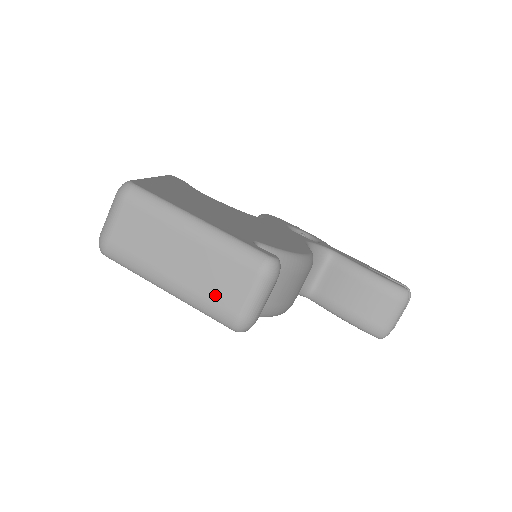
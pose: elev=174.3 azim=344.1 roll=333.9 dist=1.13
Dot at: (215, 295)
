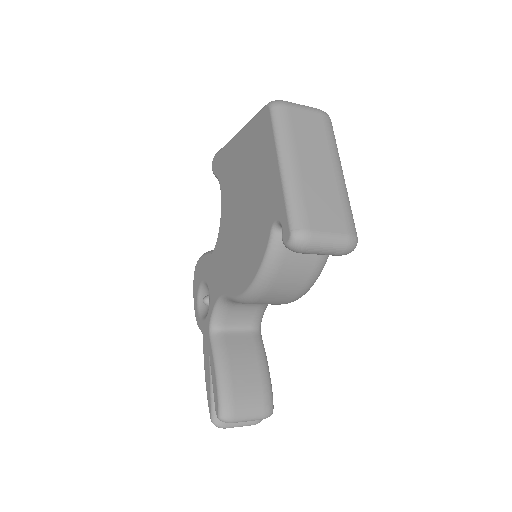
Dot at: (312, 206)
